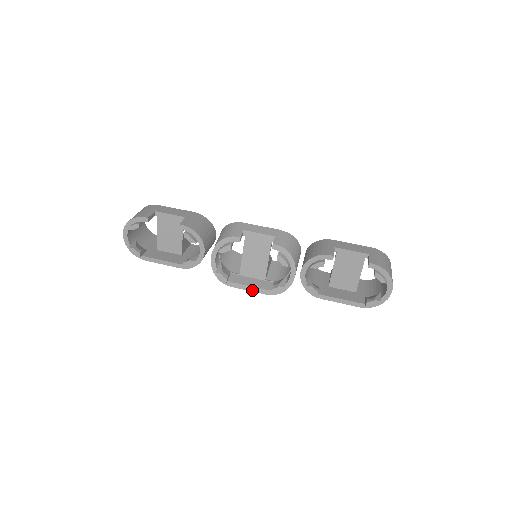
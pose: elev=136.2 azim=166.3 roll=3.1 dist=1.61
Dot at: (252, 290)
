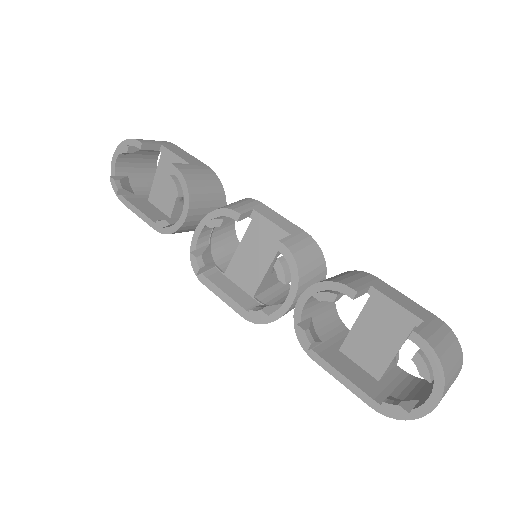
Dot at: (226, 301)
